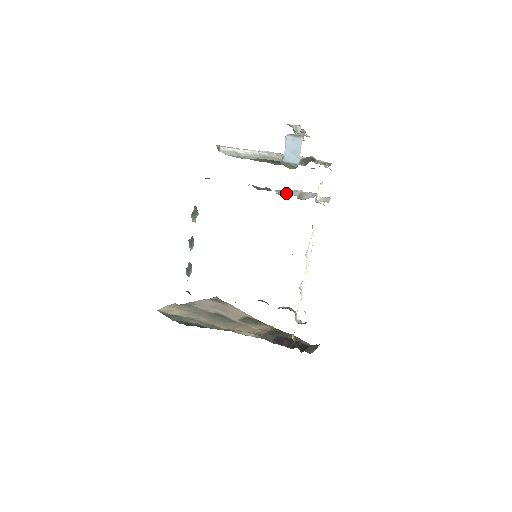
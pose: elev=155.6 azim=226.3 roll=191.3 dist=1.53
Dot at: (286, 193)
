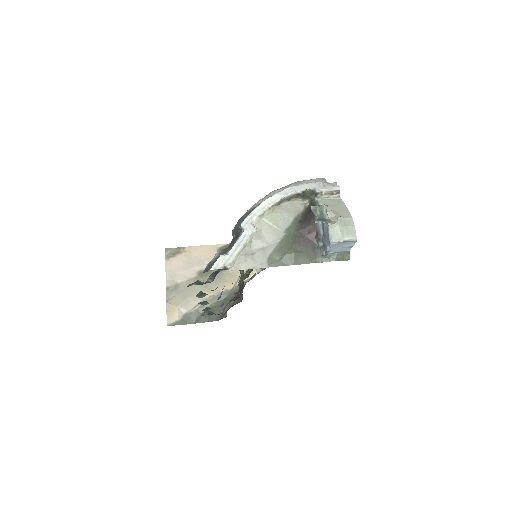
Dot at: occluded
